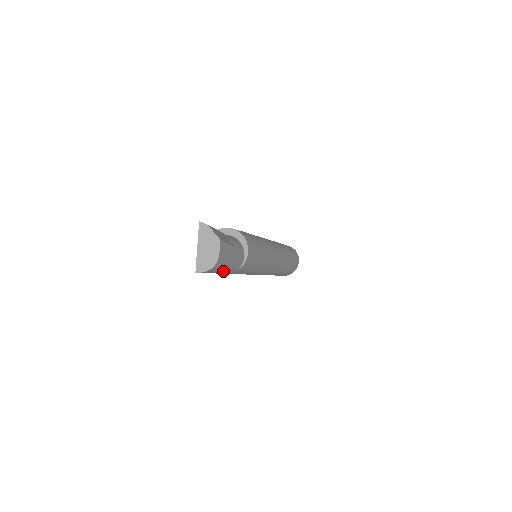
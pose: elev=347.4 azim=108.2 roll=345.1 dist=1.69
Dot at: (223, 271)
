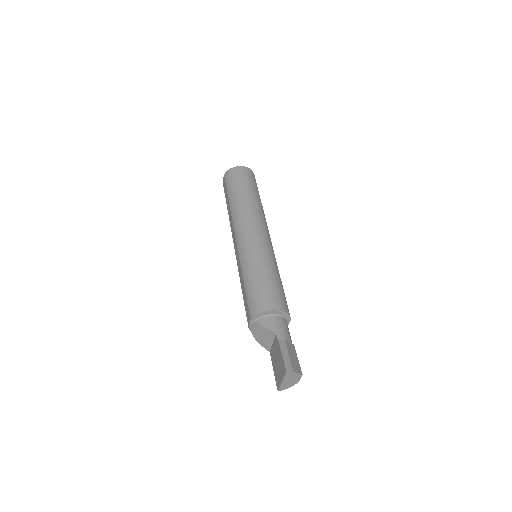
Dot at: occluded
